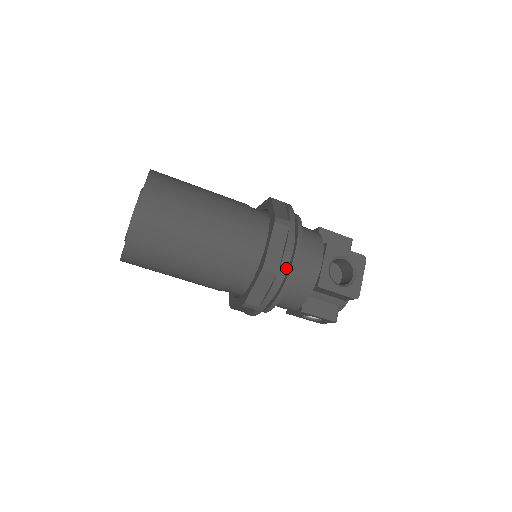
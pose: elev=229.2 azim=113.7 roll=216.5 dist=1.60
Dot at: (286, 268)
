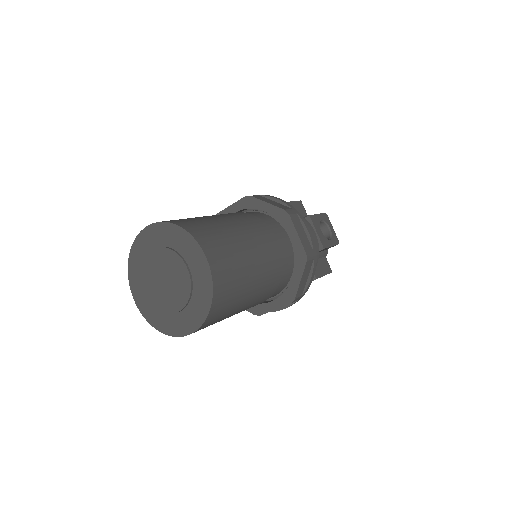
Dot at: occluded
